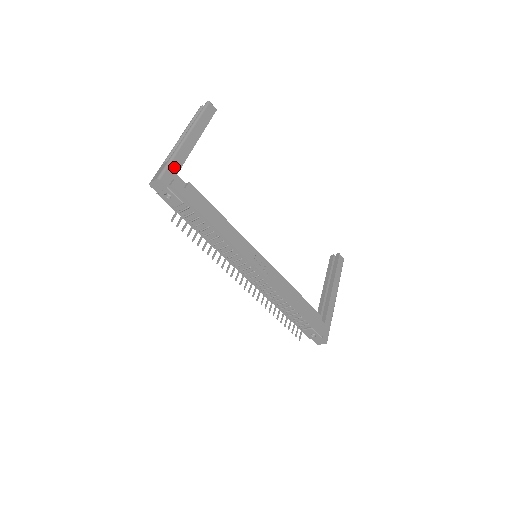
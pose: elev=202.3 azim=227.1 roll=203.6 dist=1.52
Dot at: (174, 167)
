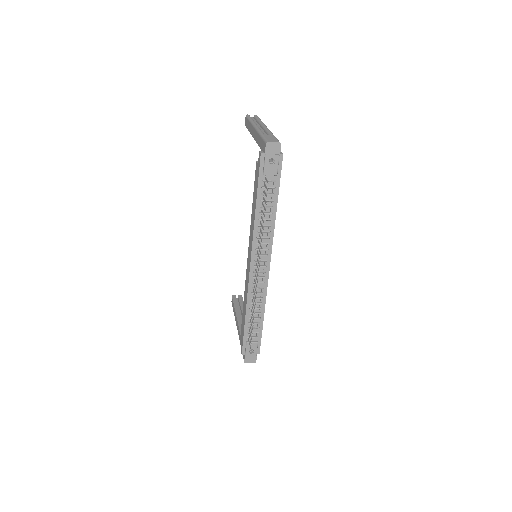
Dot at: occluded
